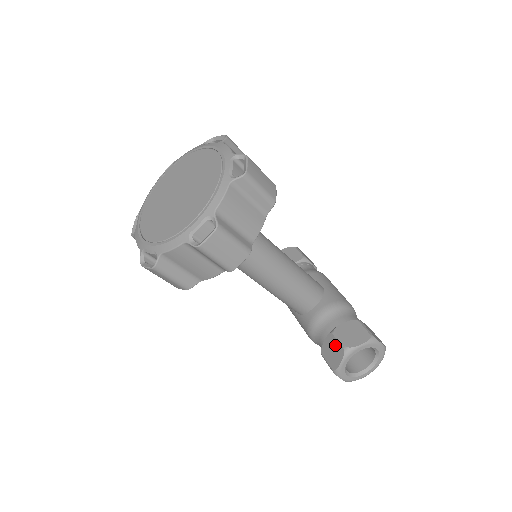
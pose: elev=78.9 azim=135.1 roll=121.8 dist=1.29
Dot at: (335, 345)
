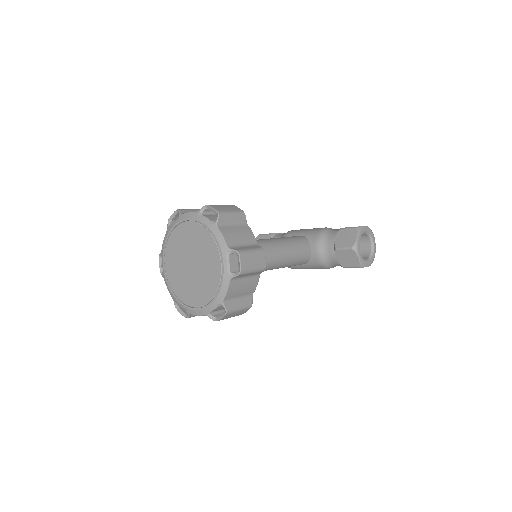
Dot at: (345, 253)
